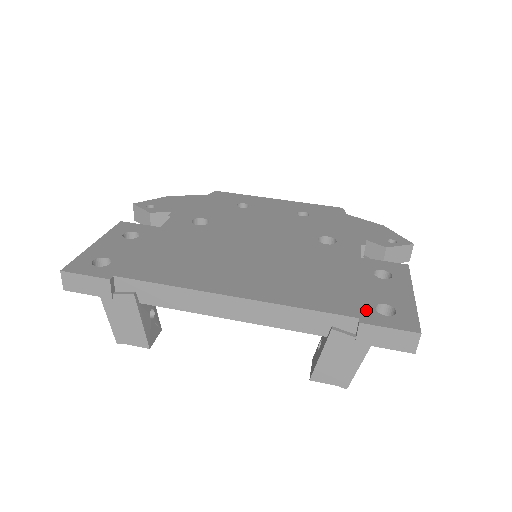
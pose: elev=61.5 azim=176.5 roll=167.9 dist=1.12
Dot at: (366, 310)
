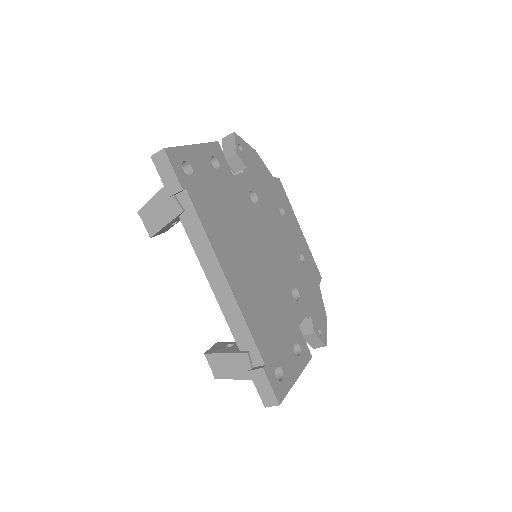
Dot at: (272, 363)
